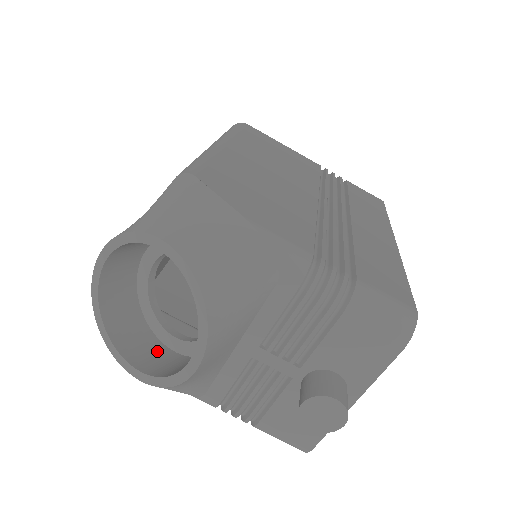
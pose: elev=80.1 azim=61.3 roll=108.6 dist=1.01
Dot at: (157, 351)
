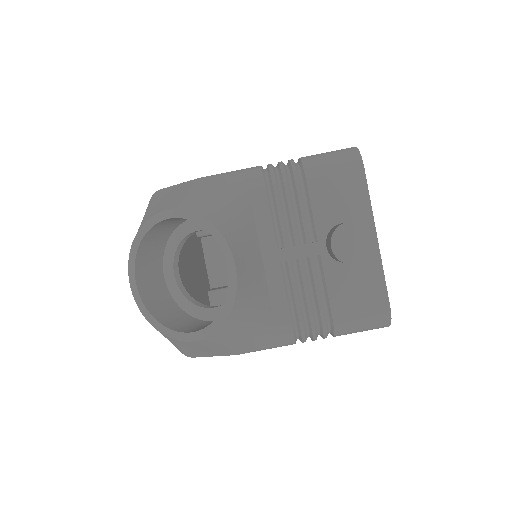
Dot at: occluded
